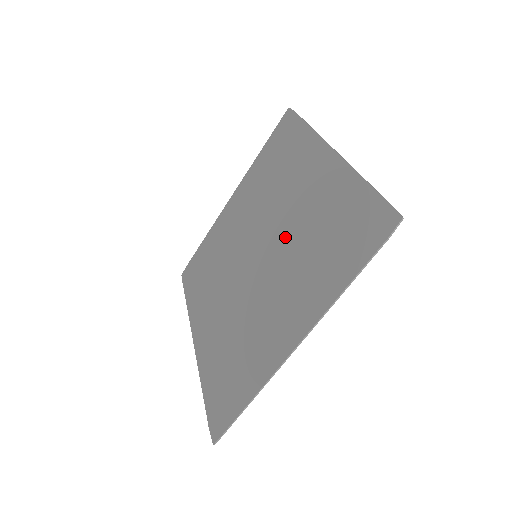
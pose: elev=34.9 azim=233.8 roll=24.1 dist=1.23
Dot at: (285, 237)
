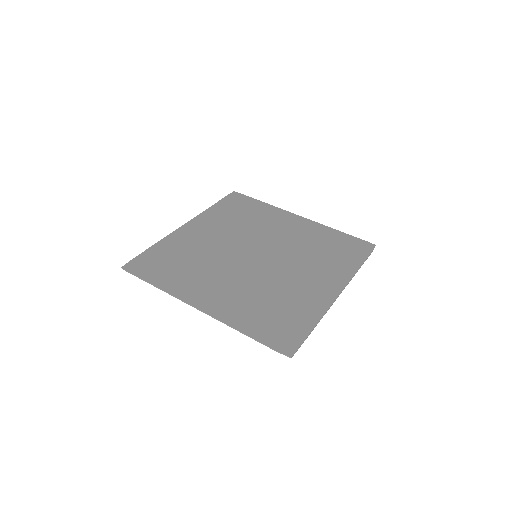
Dot at: (272, 276)
